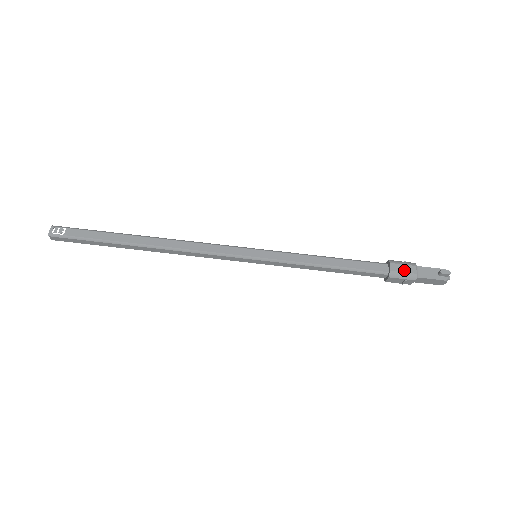
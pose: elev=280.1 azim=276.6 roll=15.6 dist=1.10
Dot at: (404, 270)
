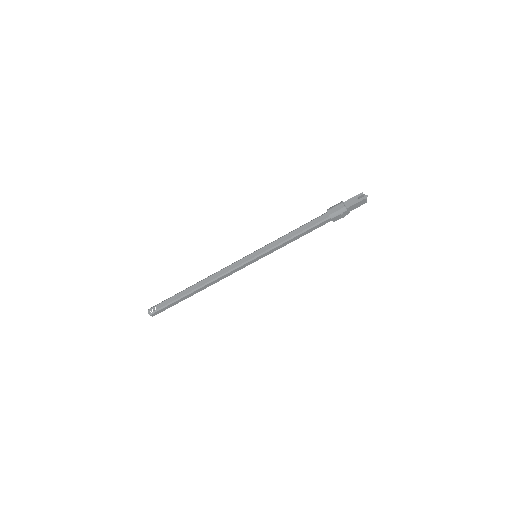
Dot at: (337, 209)
